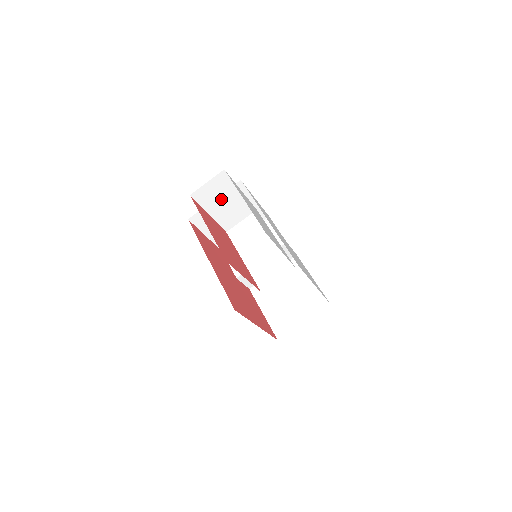
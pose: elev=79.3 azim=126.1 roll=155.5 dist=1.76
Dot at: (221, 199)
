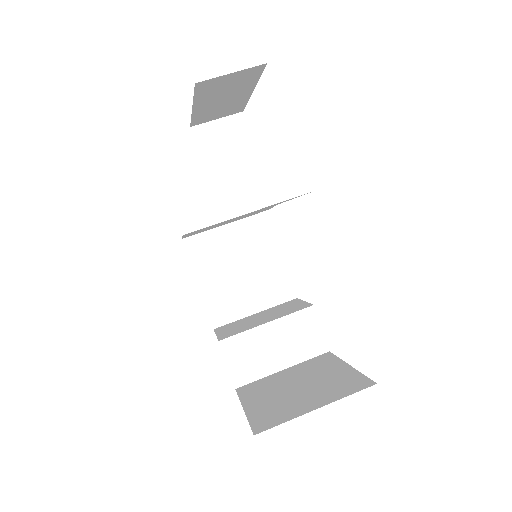
Dot at: (229, 158)
